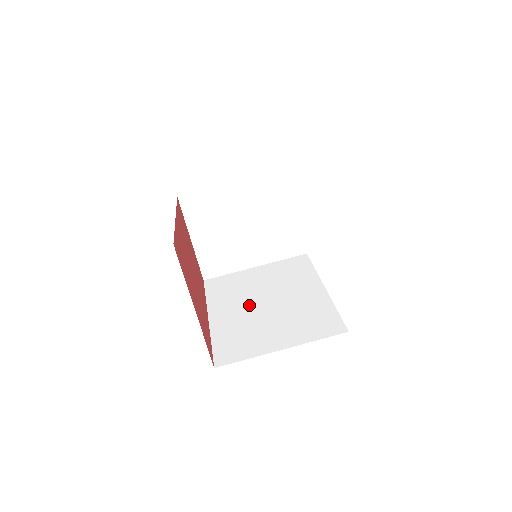
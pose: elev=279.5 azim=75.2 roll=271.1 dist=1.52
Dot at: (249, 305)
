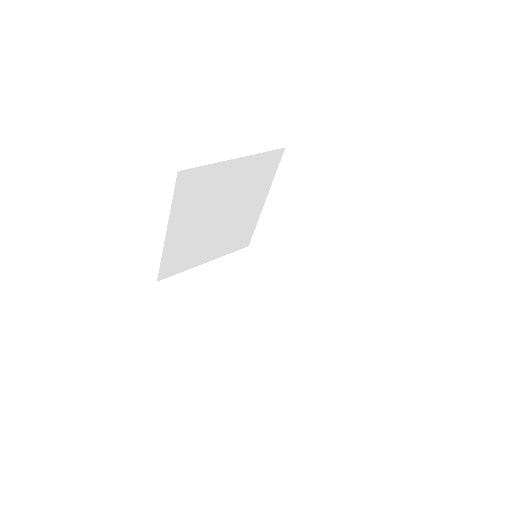
Dot at: occluded
